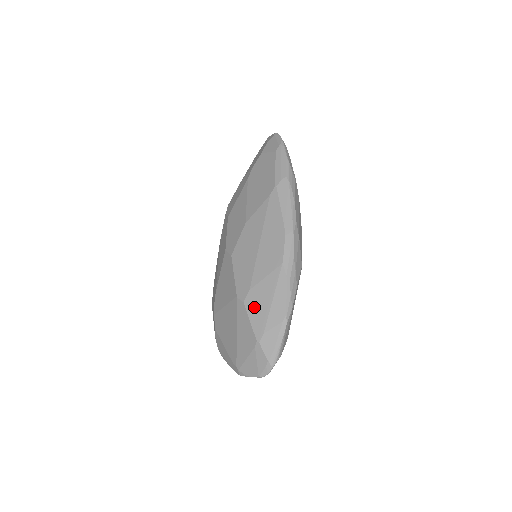
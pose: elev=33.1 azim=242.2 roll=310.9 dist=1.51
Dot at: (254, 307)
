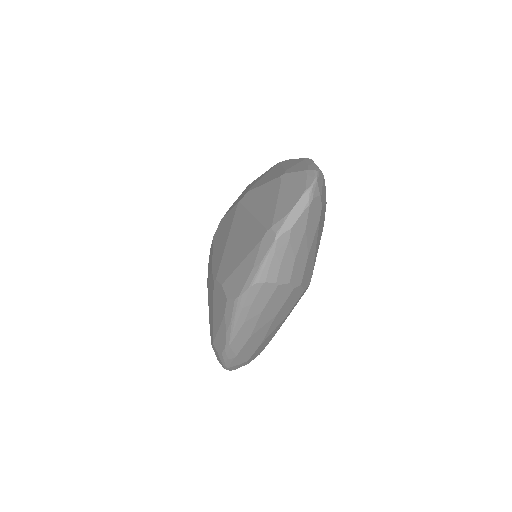
Dot at: (263, 181)
